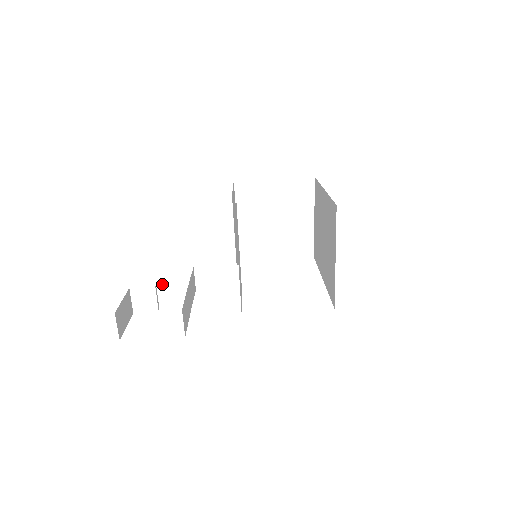
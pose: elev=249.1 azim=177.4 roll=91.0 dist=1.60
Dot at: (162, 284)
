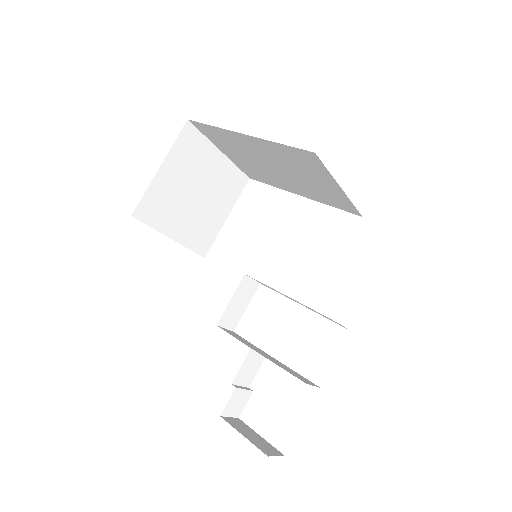
Dot at: (235, 378)
